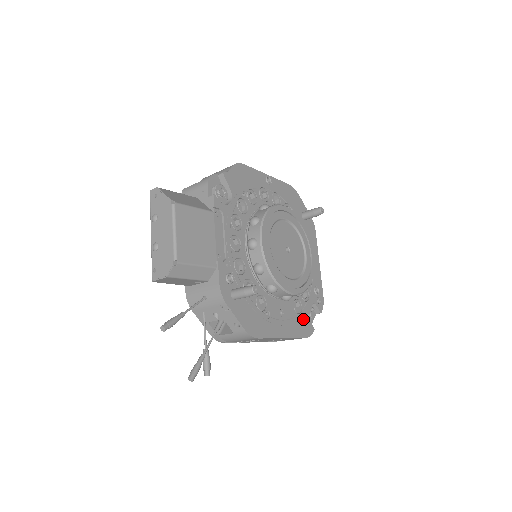
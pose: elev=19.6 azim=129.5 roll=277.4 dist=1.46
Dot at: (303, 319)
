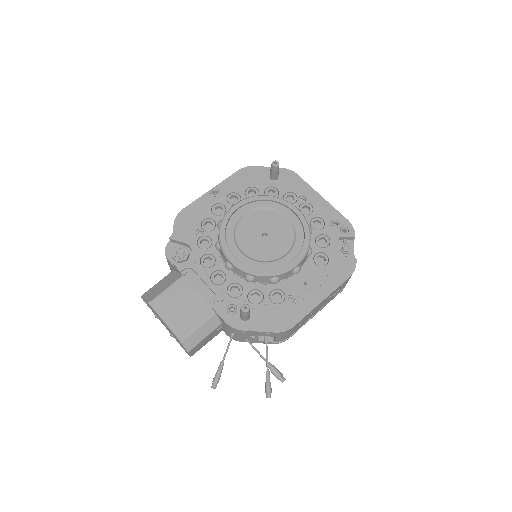
Dot at: (335, 264)
